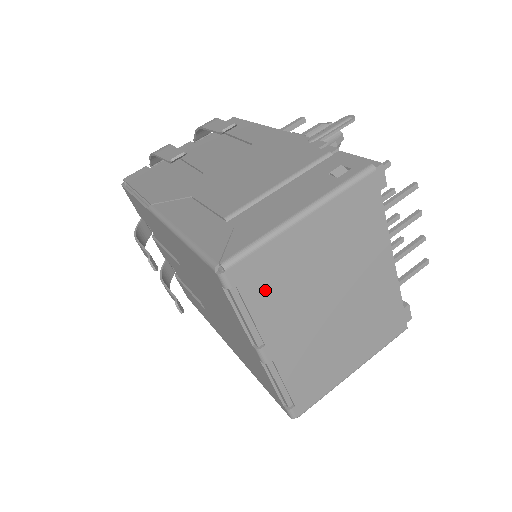
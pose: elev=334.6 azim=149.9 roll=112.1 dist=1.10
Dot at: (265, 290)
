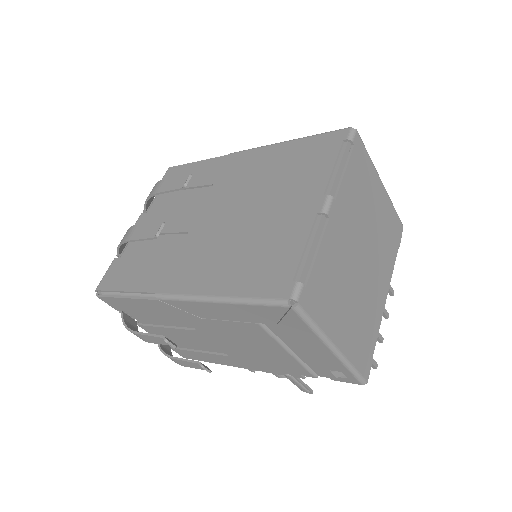
Dot at: (356, 175)
